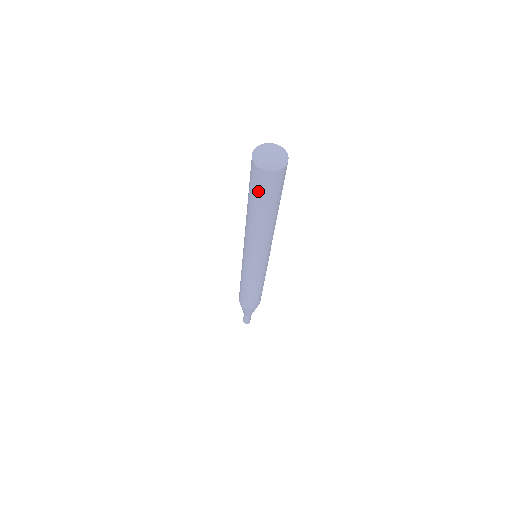
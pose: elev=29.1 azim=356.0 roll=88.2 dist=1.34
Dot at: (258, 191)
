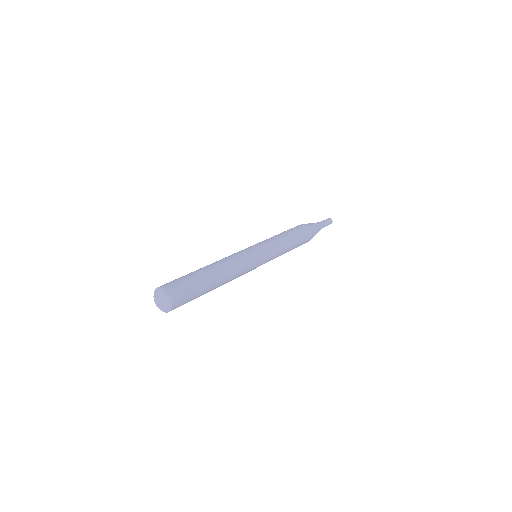
Dot at: occluded
